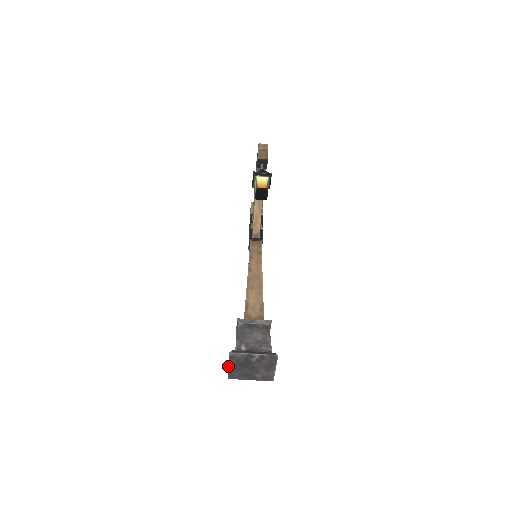
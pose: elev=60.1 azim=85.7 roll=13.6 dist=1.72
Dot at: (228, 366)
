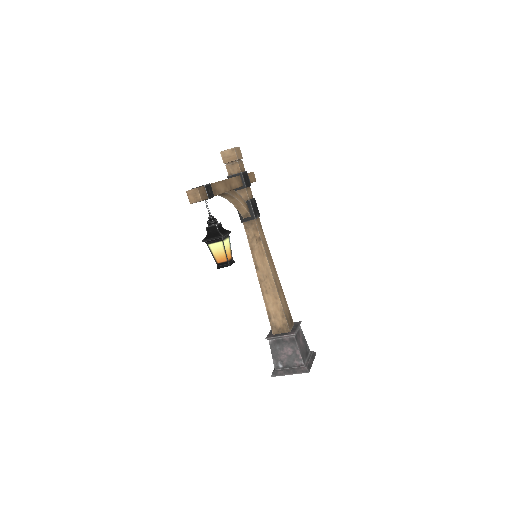
Dot at: occluded
